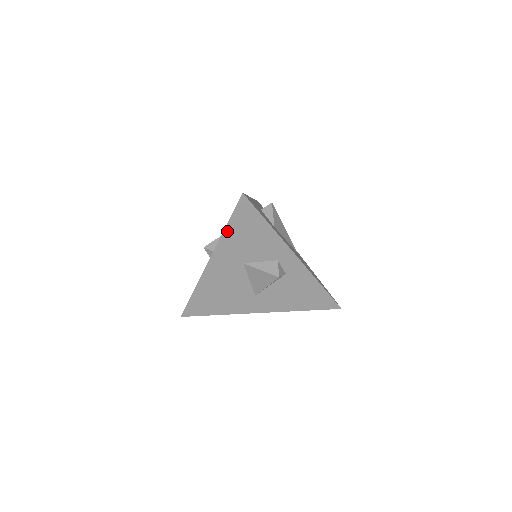
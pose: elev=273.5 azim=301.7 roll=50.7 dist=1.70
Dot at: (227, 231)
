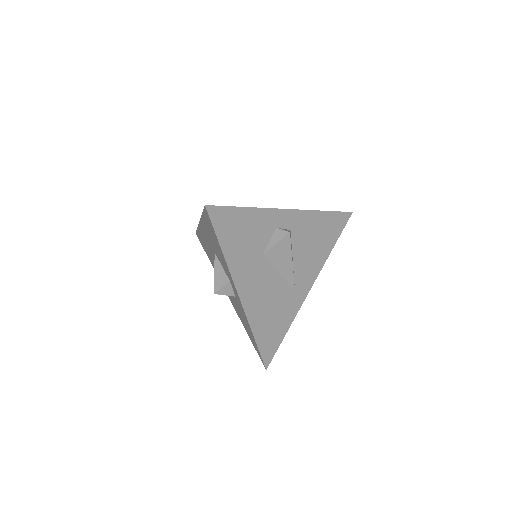
Dot at: (203, 218)
